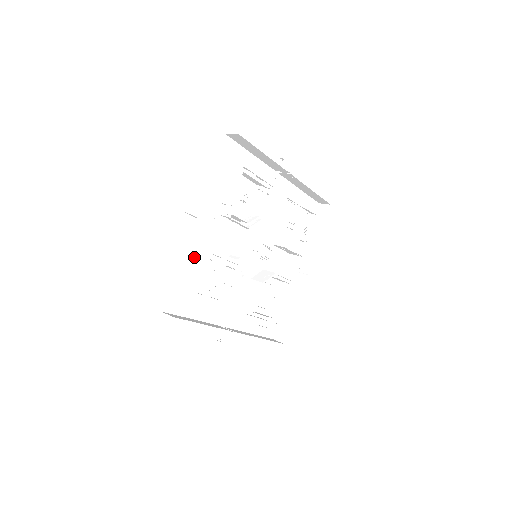
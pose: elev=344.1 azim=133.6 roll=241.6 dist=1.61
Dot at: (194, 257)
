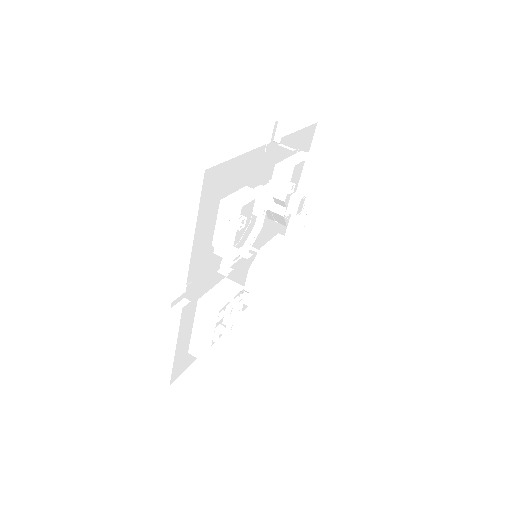
Dot at: (191, 319)
